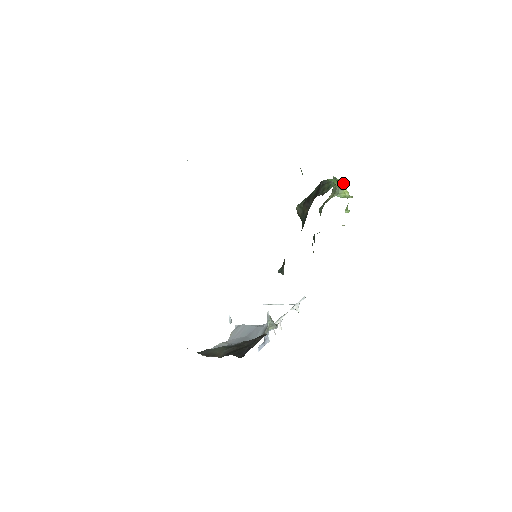
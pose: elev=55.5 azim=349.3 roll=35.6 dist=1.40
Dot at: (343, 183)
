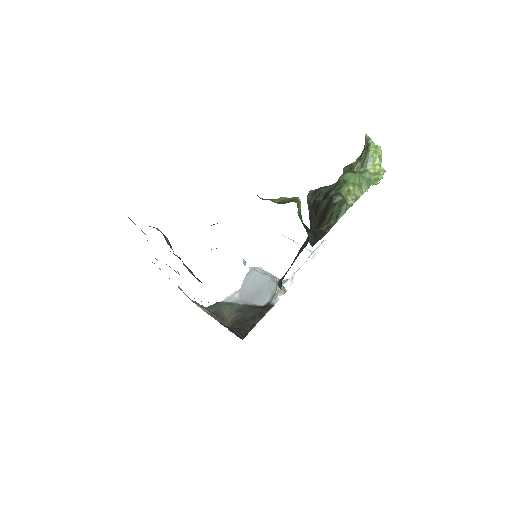
Dot at: (367, 179)
